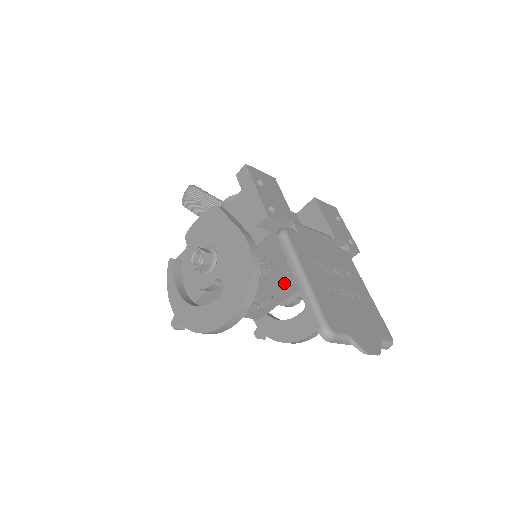
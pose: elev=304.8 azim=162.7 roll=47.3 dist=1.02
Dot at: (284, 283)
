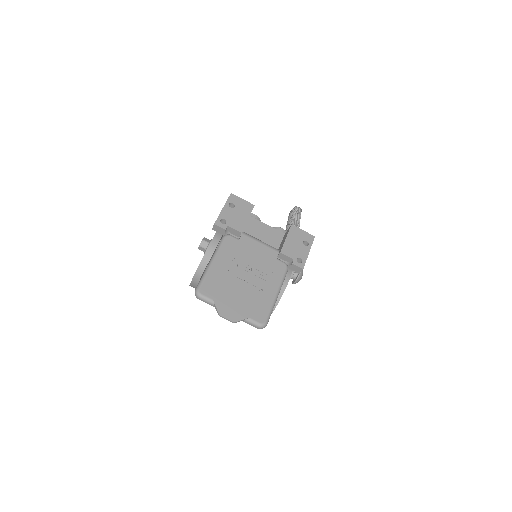
Dot at: occluded
